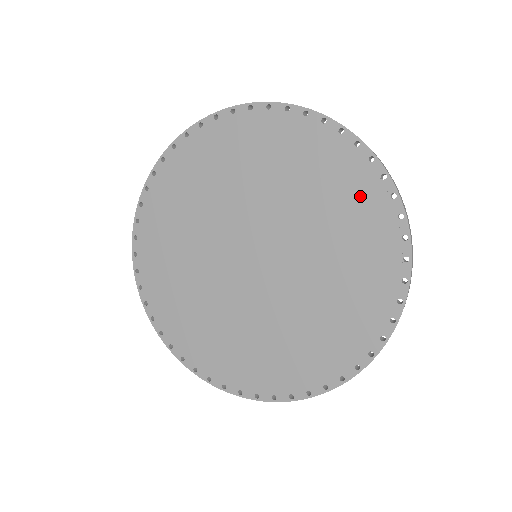
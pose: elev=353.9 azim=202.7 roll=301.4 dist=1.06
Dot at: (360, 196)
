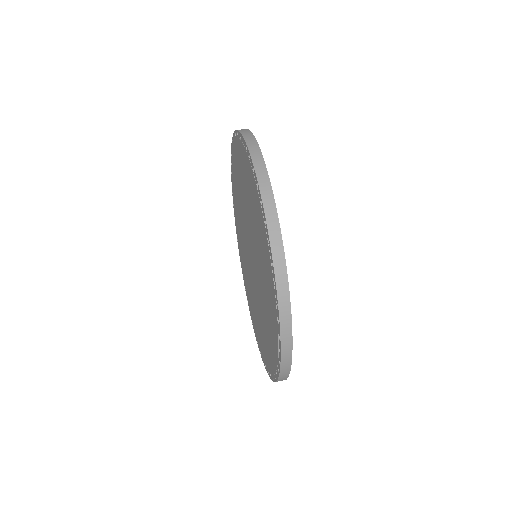
Dot at: (272, 310)
